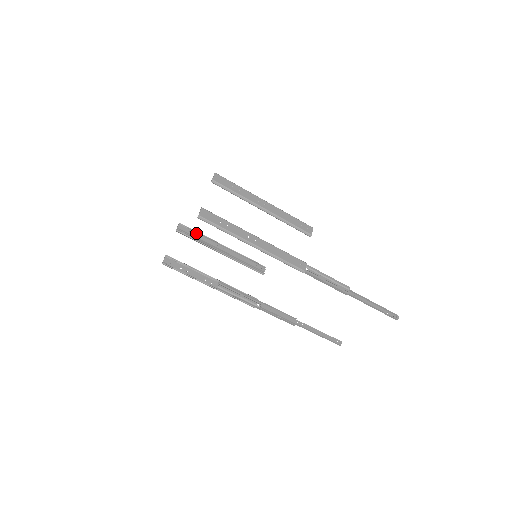
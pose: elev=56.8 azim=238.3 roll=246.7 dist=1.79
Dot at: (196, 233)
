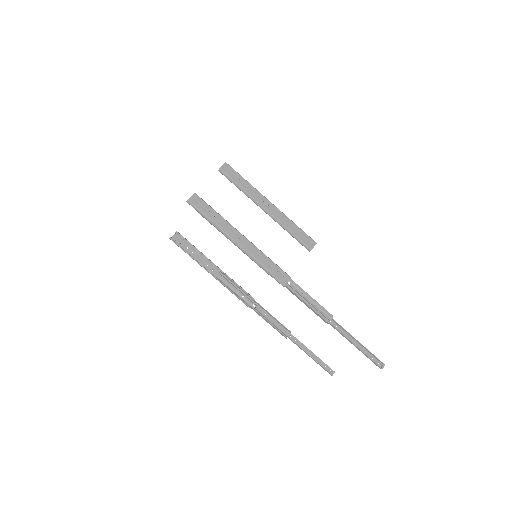
Dot at: occluded
